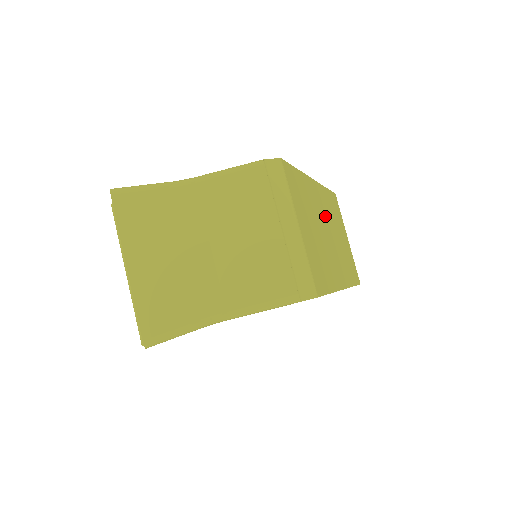
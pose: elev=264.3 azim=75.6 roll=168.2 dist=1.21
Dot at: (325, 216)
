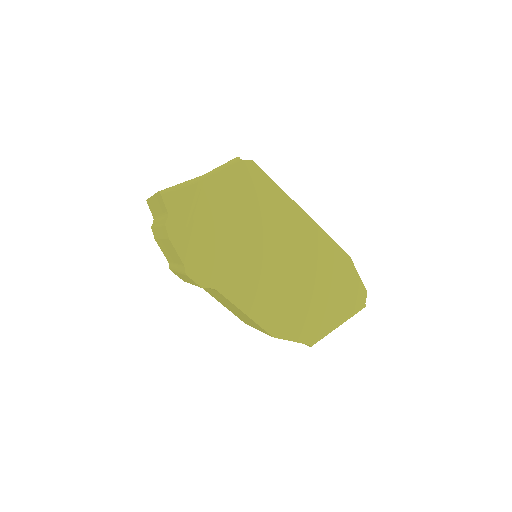
Dot at: occluded
